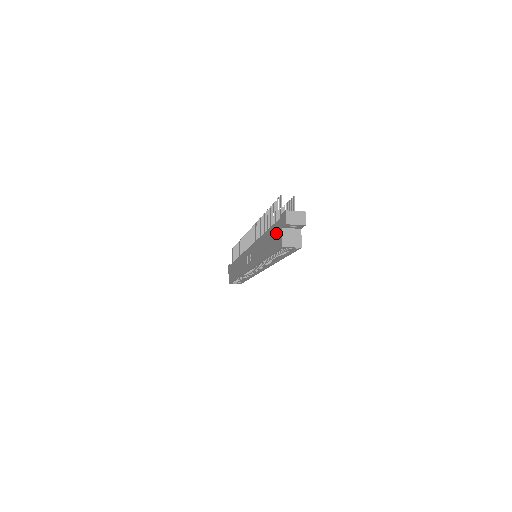
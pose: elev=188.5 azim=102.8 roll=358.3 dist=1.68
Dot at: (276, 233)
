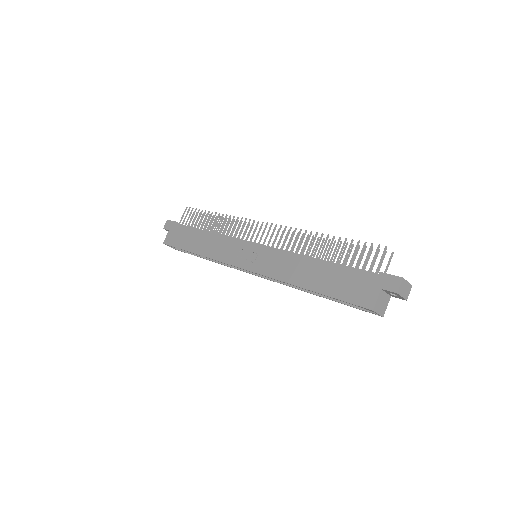
Dot at: (361, 284)
